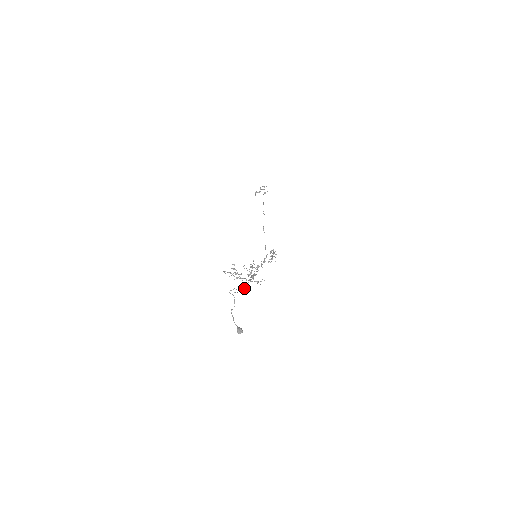
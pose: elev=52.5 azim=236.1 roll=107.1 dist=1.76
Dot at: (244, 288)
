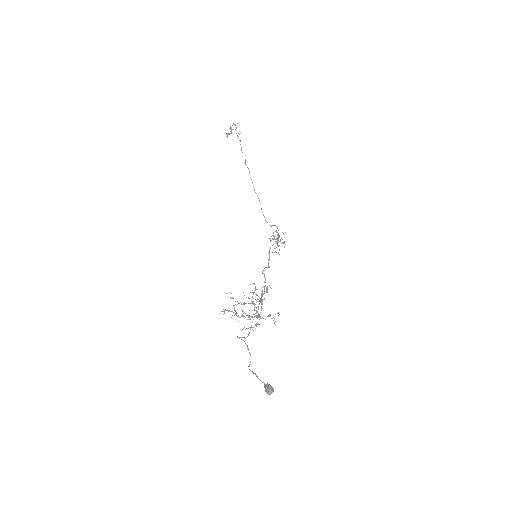
Dot at: occluded
